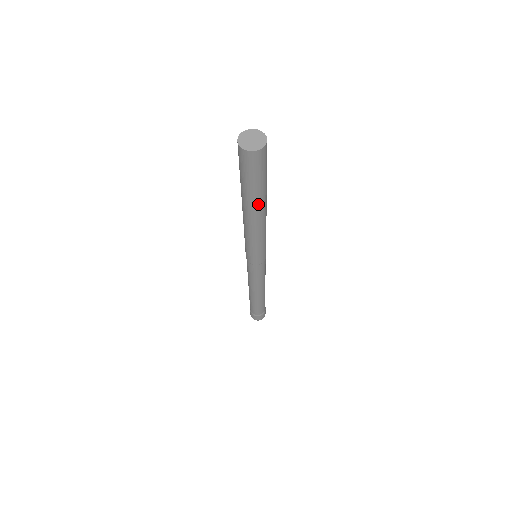
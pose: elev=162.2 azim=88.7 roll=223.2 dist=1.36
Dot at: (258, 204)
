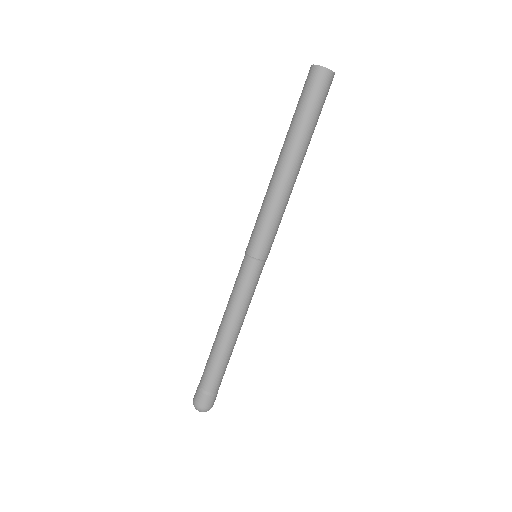
Dot at: (307, 148)
